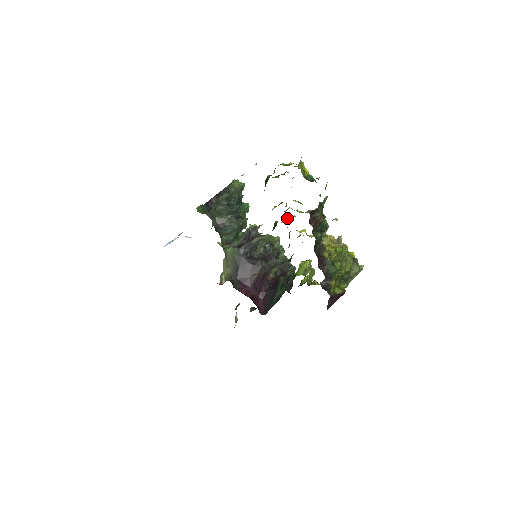
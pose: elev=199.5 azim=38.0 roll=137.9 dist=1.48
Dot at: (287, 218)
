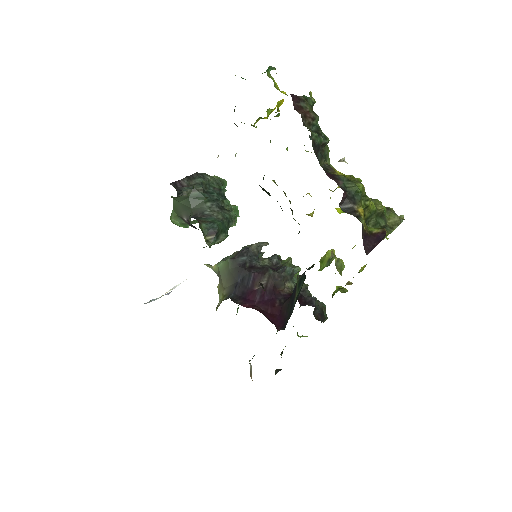
Dot at: occluded
